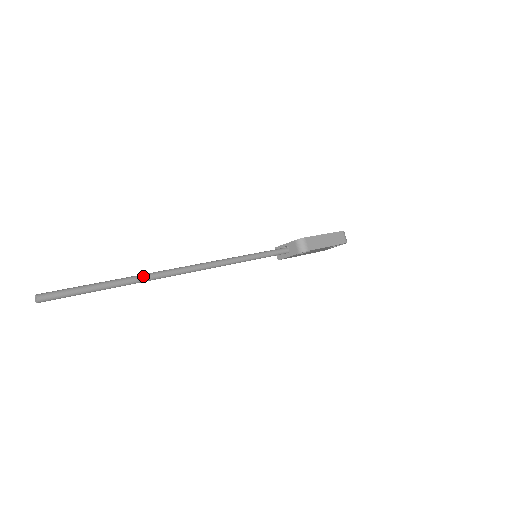
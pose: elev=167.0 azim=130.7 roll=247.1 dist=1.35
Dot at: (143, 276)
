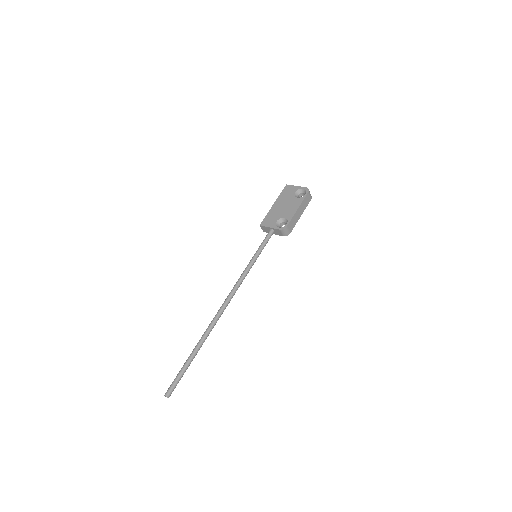
Dot at: (206, 337)
